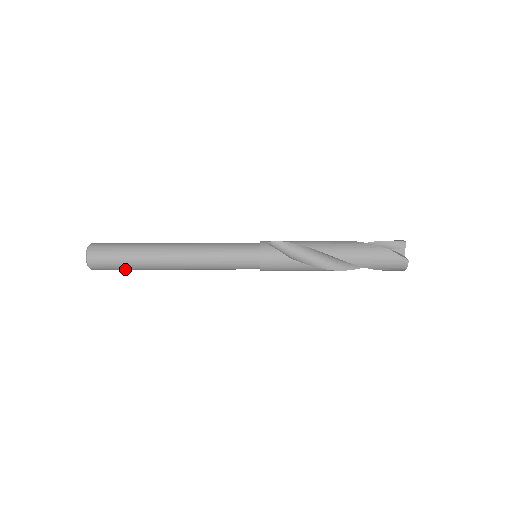
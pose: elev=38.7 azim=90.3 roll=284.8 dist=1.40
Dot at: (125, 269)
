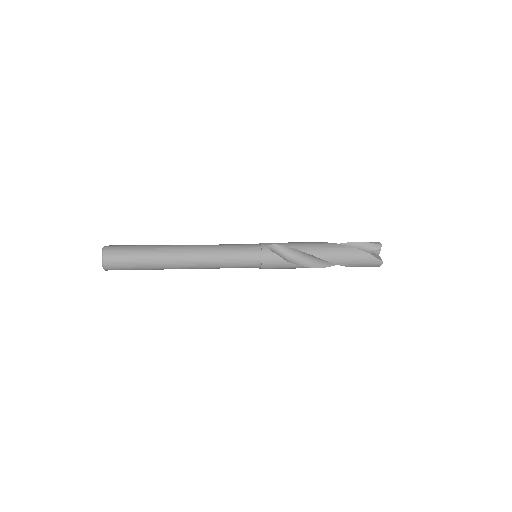
Dot at: (138, 269)
